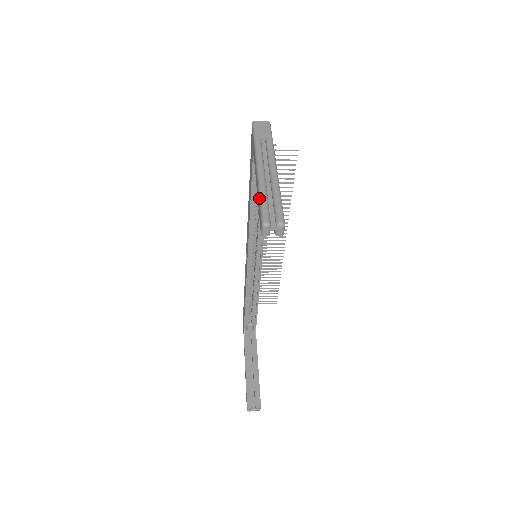
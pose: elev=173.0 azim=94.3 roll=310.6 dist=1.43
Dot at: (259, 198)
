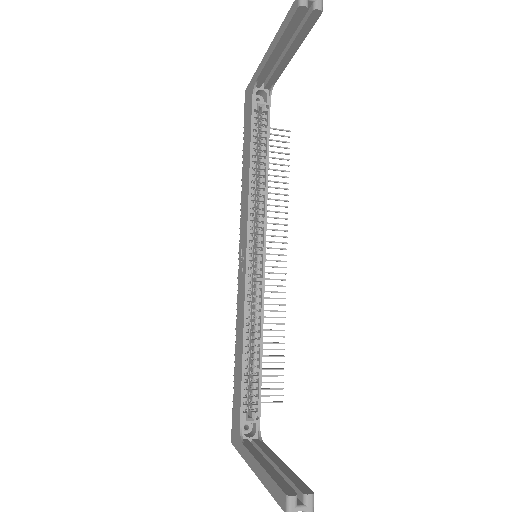
Dot at: occluded
